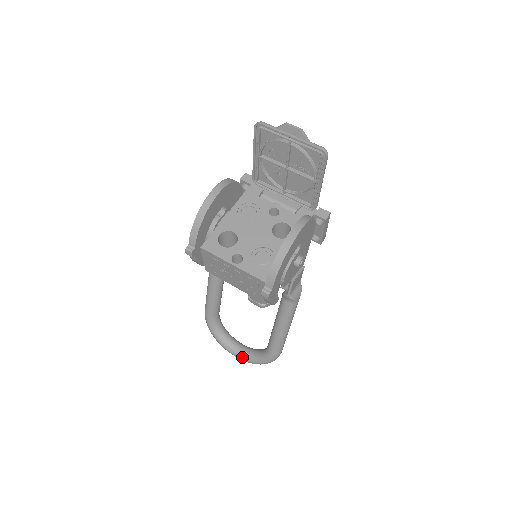
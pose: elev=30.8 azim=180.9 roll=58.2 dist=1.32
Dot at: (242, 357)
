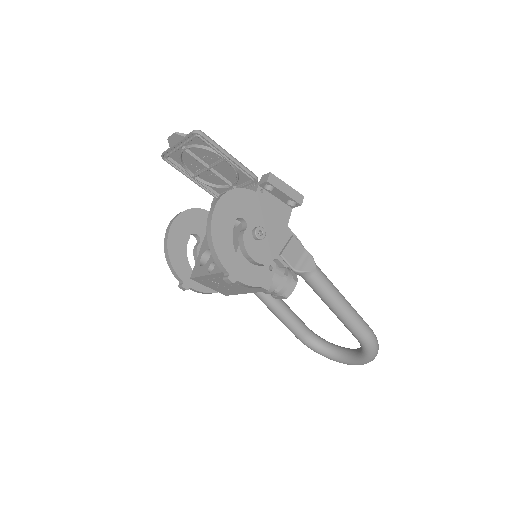
Dot at: (355, 362)
